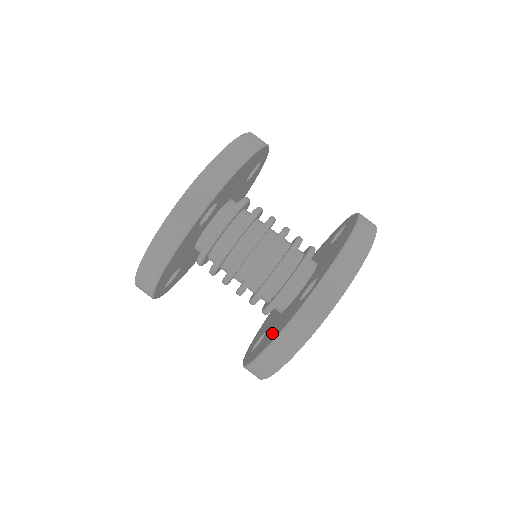
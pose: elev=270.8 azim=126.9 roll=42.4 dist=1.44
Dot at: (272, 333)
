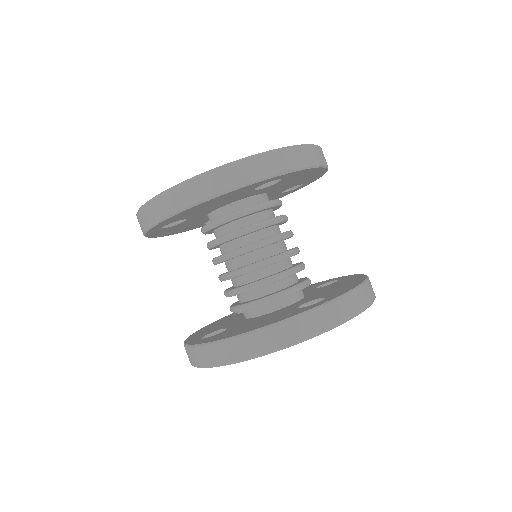
Dot at: (254, 324)
